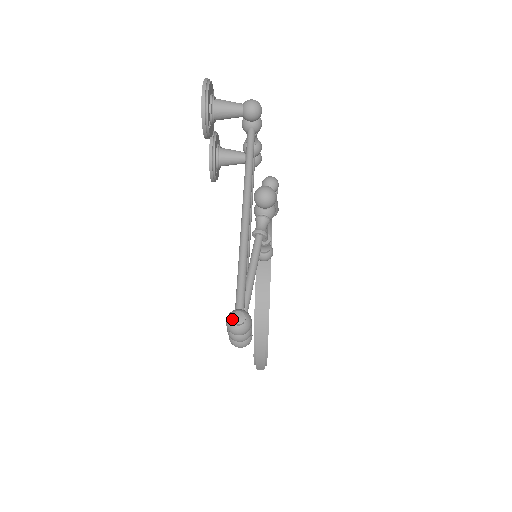
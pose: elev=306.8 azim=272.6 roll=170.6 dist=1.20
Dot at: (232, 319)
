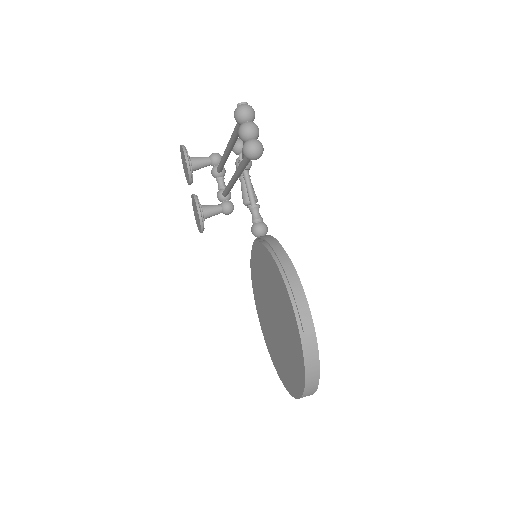
Dot at: (237, 104)
